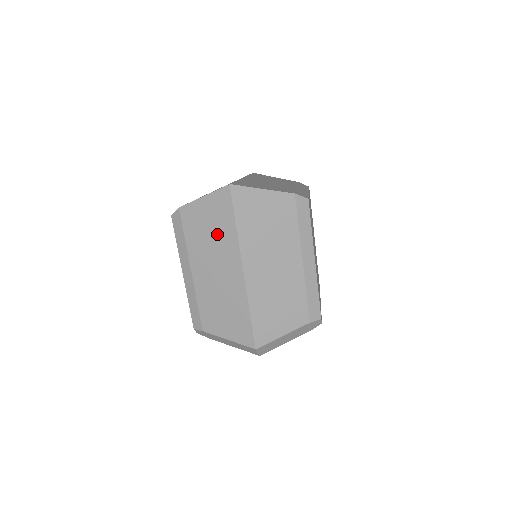
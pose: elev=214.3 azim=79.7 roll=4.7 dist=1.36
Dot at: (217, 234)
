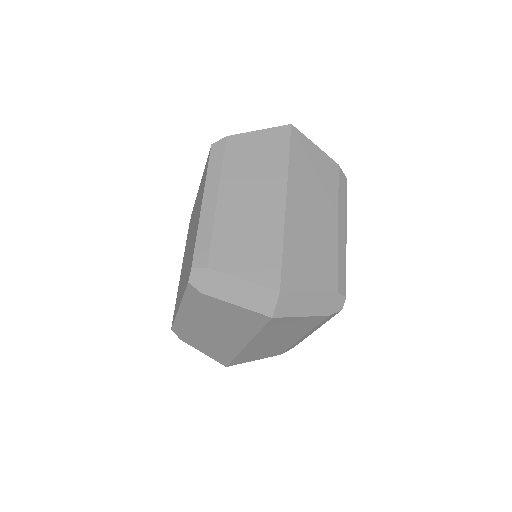
Dot at: (264, 163)
